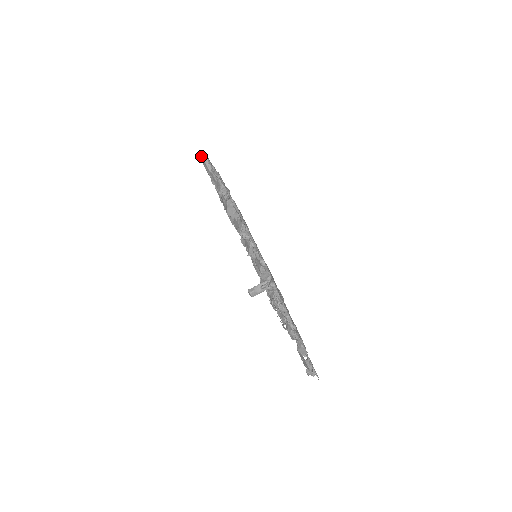
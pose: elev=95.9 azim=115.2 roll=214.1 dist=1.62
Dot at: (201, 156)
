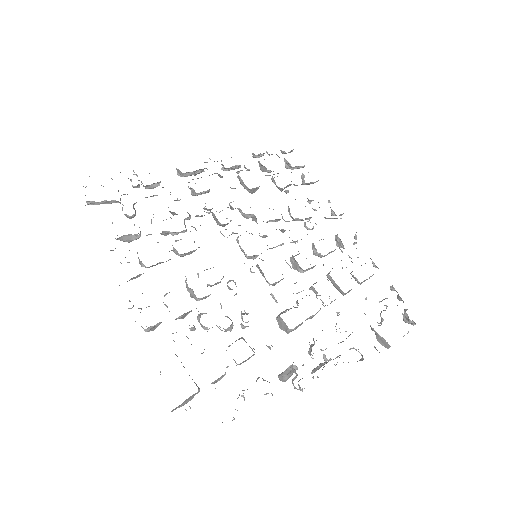
Dot at: occluded
